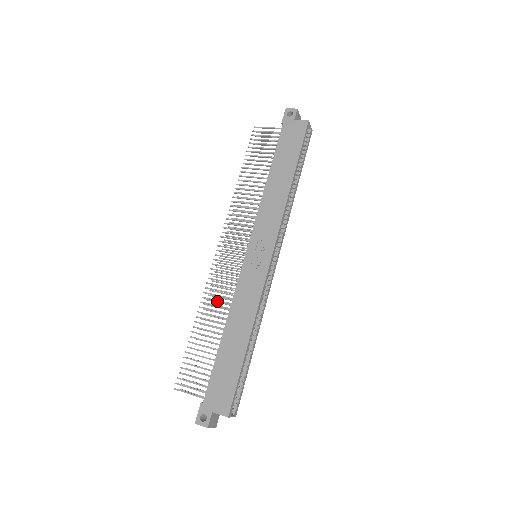
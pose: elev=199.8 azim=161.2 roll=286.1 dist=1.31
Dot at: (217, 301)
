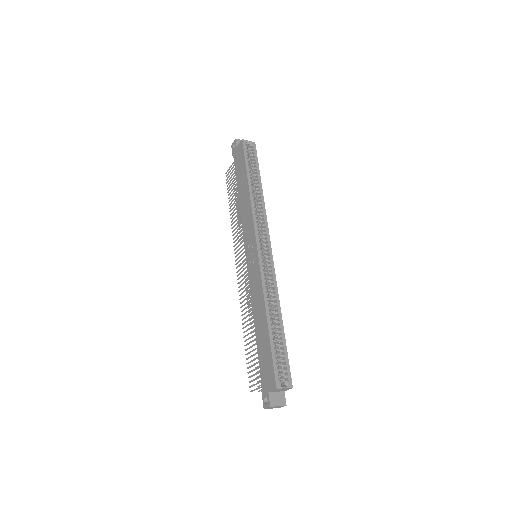
Dot at: occluded
